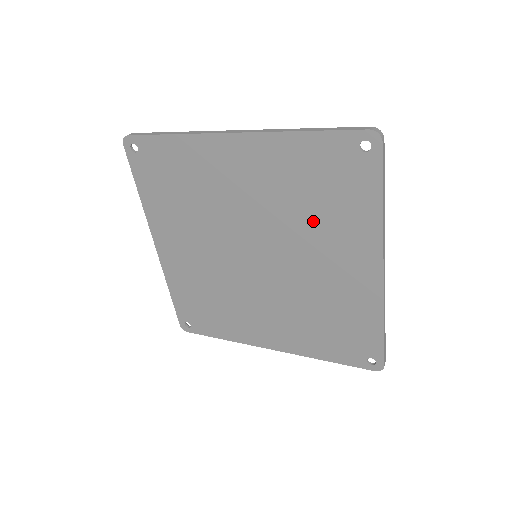
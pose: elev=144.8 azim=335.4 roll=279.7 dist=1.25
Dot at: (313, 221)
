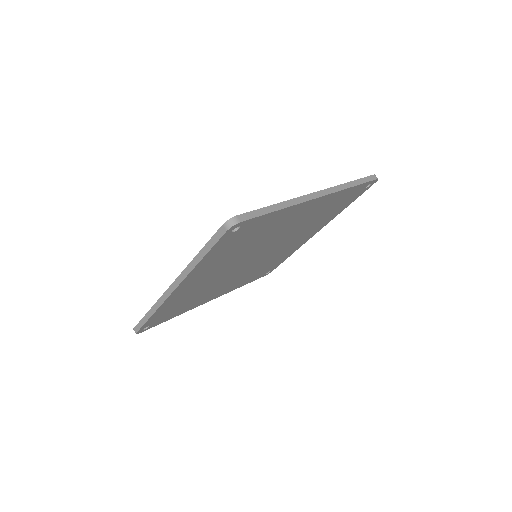
Dot at: (260, 239)
